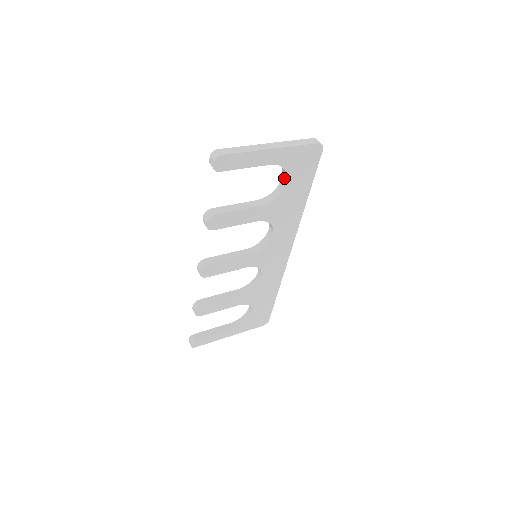
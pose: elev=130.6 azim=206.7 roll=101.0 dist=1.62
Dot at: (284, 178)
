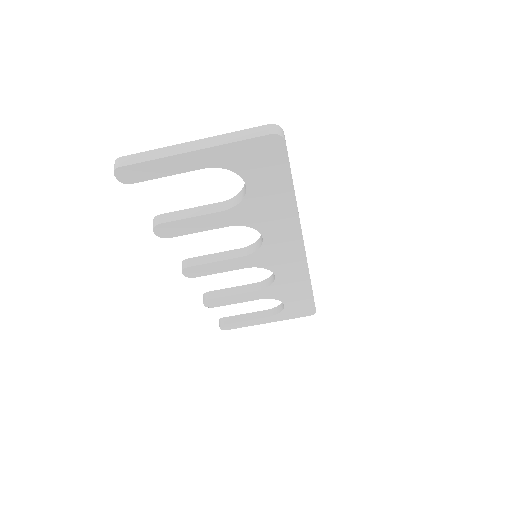
Dot at: occluded
